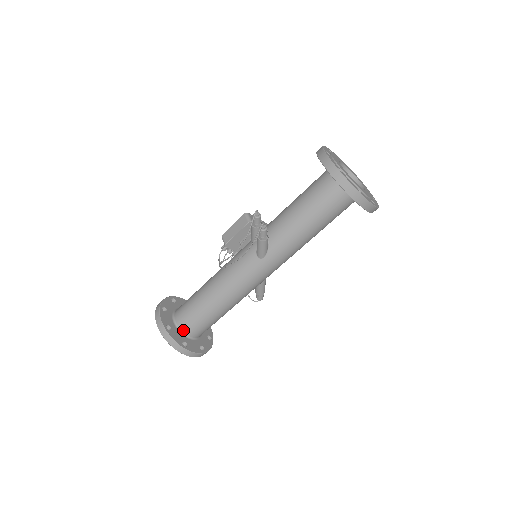
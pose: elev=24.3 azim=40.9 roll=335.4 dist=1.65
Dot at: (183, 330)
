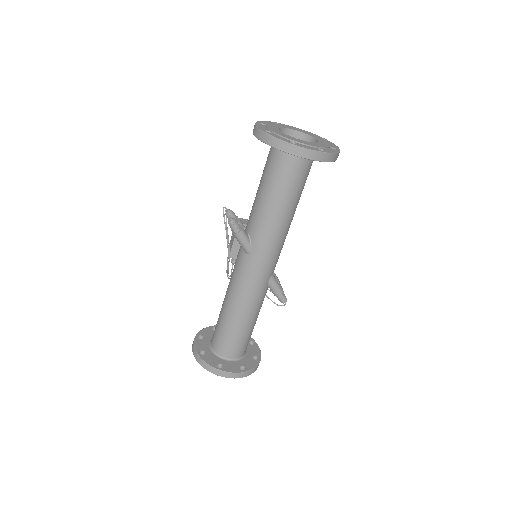
Dot at: (218, 353)
